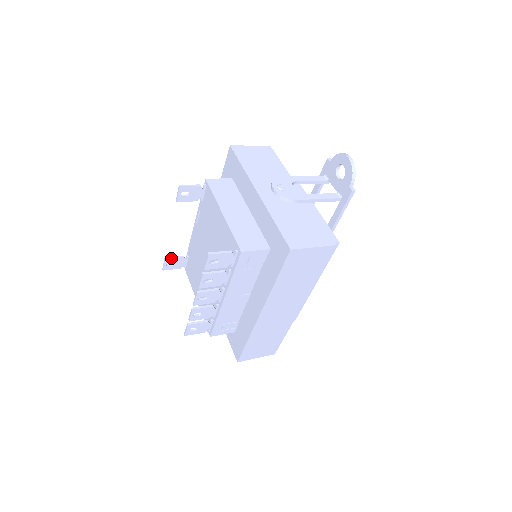
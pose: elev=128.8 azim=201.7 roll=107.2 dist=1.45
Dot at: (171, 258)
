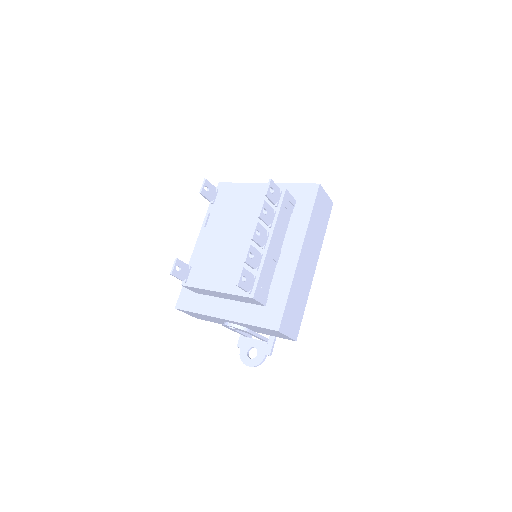
Dot at: (181, 261)
